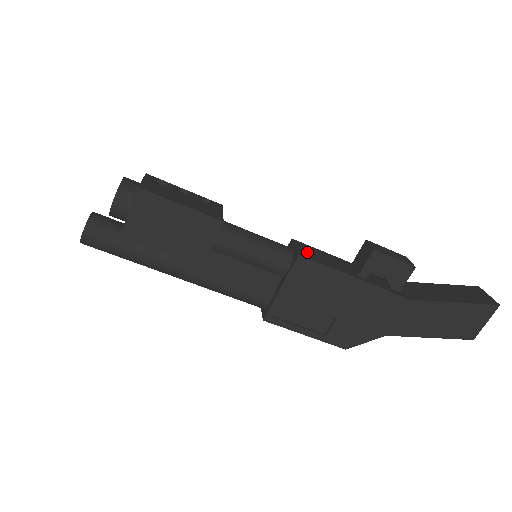
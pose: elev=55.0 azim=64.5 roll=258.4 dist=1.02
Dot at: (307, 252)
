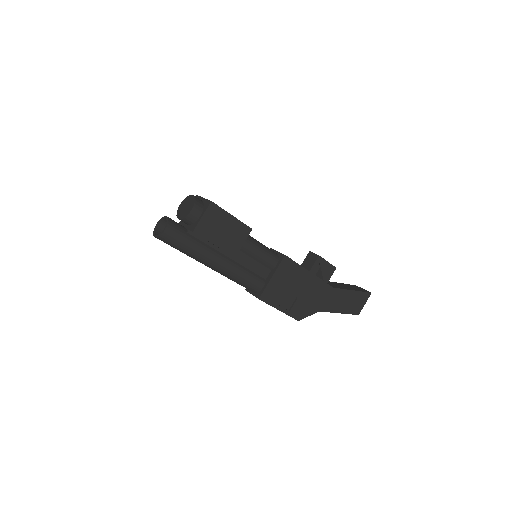
Dot at: occluded
